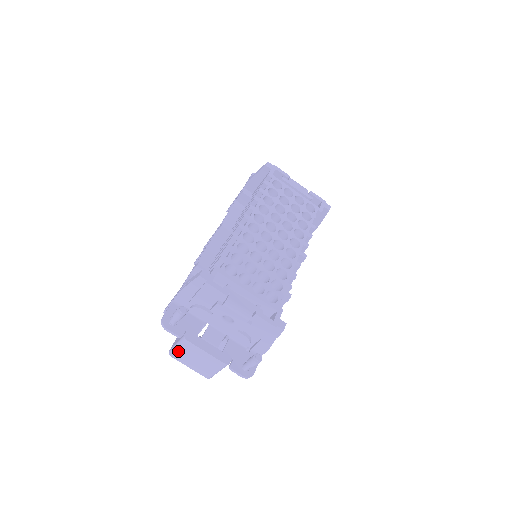
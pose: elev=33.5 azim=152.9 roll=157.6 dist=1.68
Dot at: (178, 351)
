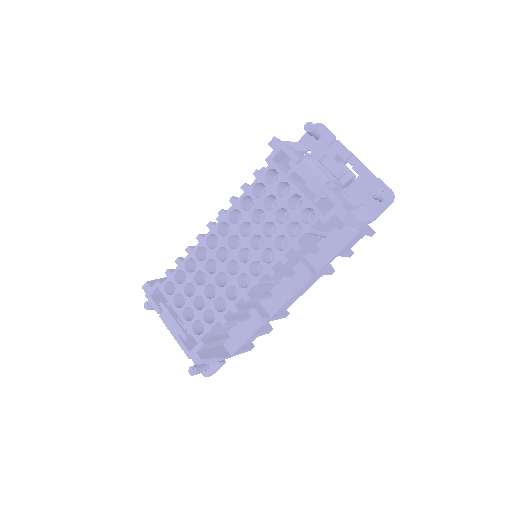
Dot at: occluded
